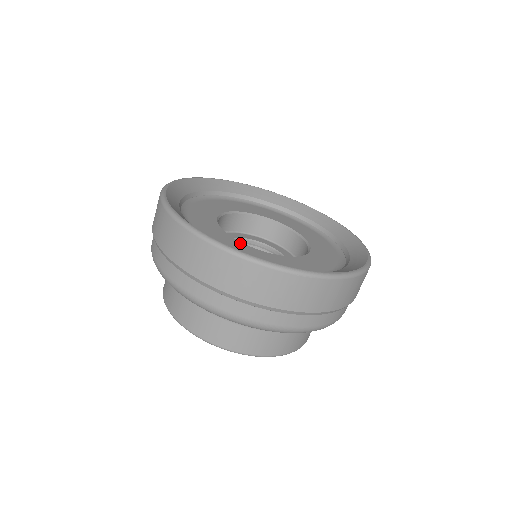
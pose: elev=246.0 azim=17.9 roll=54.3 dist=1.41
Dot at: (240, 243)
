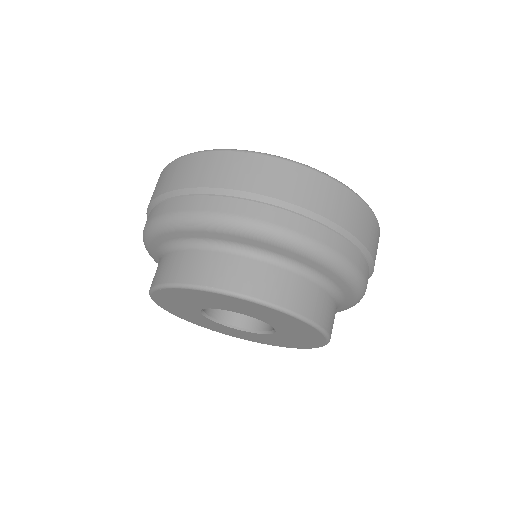
Dot at: occluded
